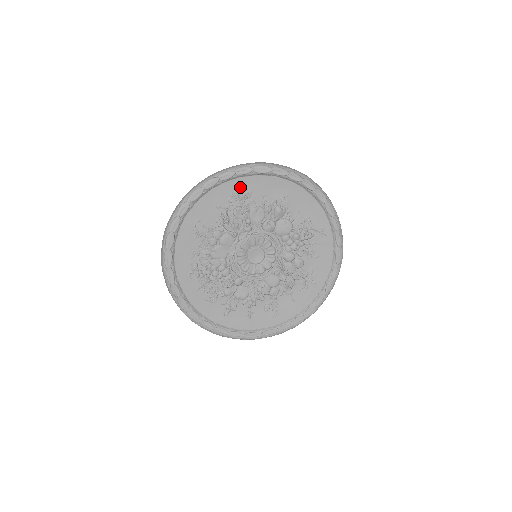
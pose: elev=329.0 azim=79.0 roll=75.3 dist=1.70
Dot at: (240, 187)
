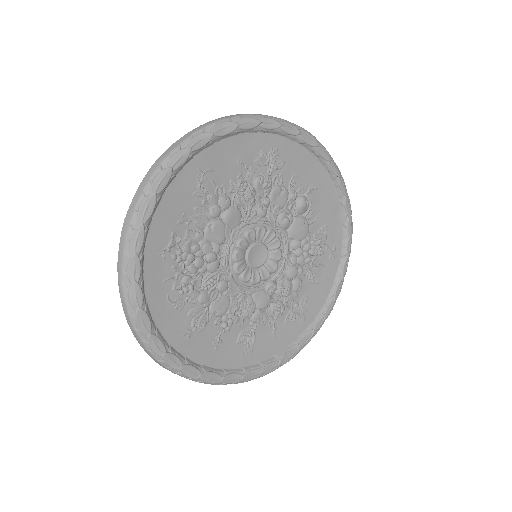
Dot at: (276, 149)
